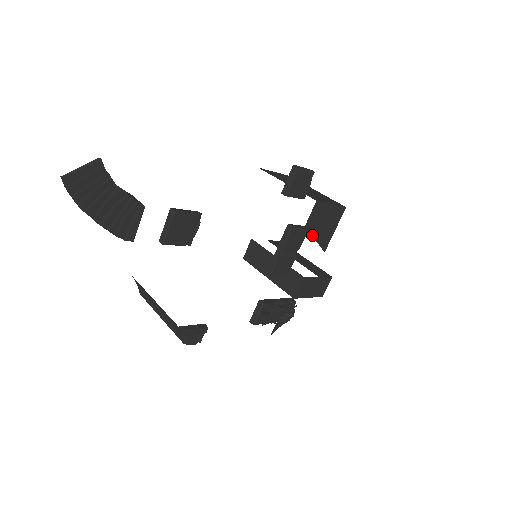
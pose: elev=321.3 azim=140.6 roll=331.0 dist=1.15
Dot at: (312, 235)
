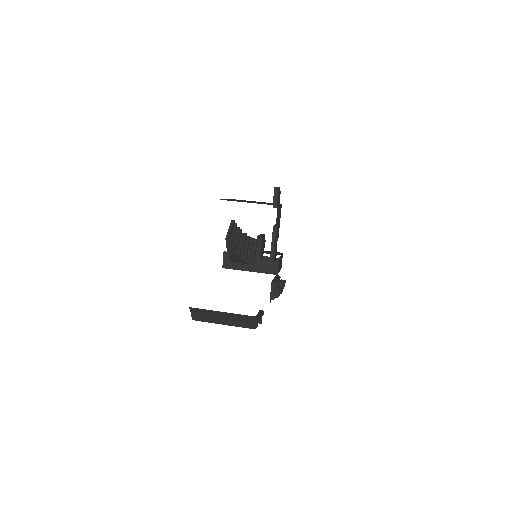
Dot at: occluded
